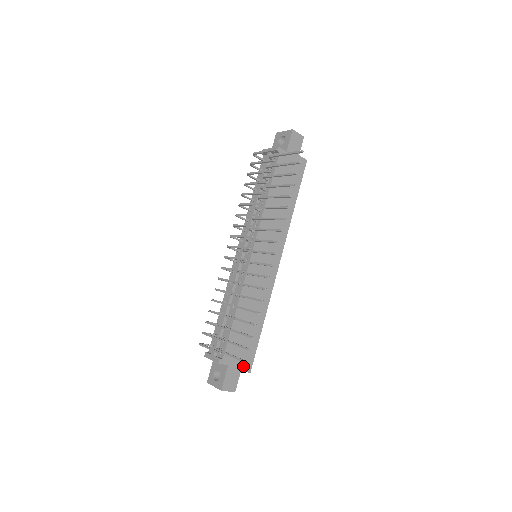
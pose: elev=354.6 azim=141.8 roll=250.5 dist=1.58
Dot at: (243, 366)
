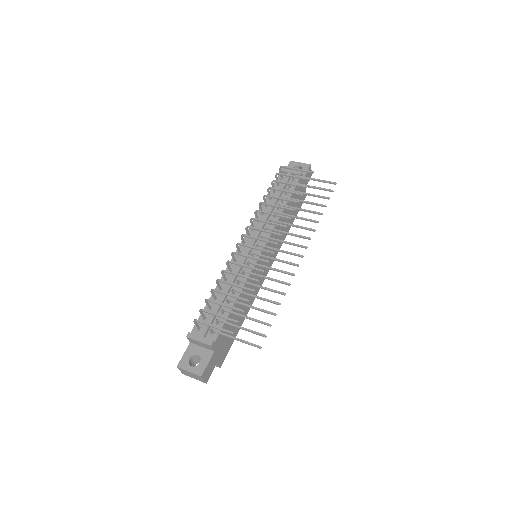
Dot at: (220, 358)
